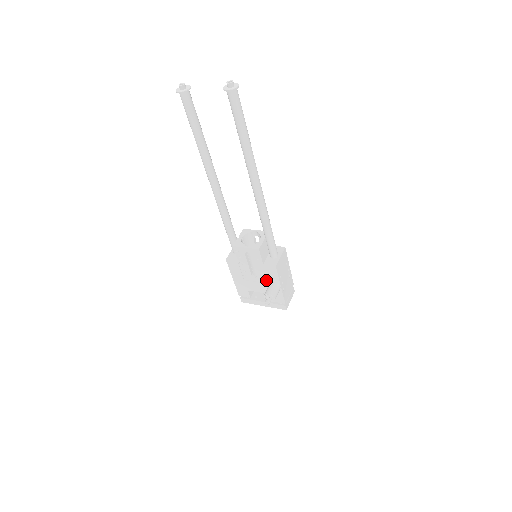
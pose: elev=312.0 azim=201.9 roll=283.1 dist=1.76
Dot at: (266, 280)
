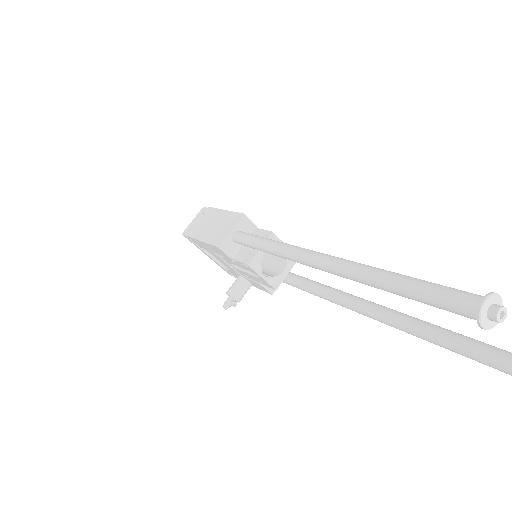
Dot at: (242, 274)
